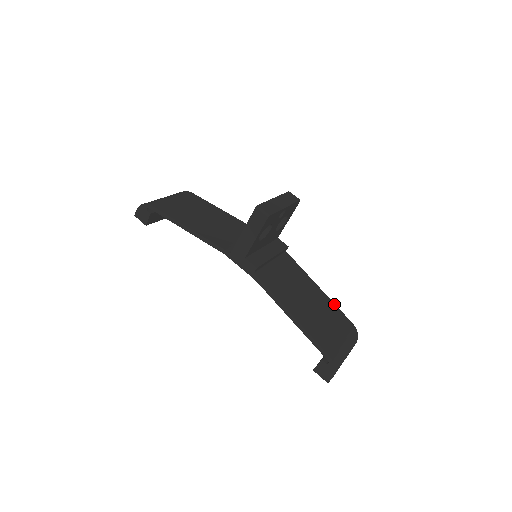
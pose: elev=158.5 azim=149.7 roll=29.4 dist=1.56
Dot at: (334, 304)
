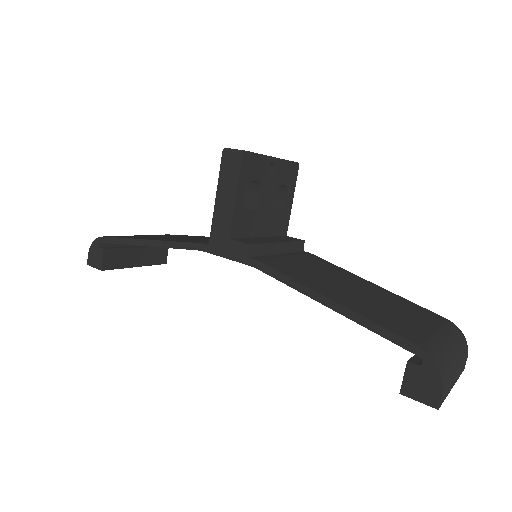
Dot at: (402, 298)
